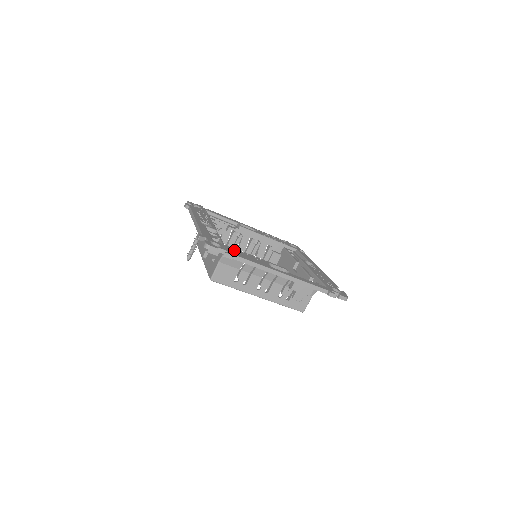
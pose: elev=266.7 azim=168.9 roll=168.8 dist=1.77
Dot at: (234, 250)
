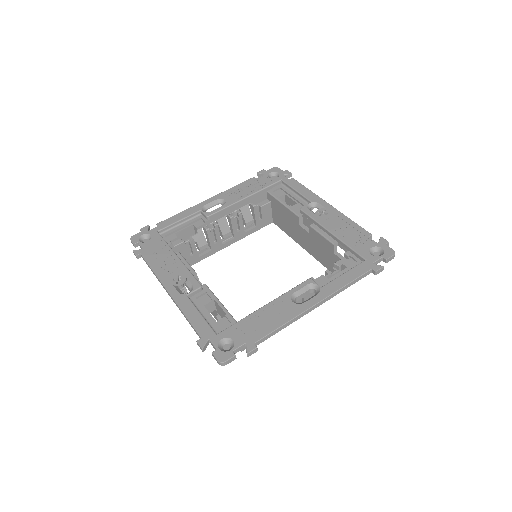
Dot at: (247, 324)
